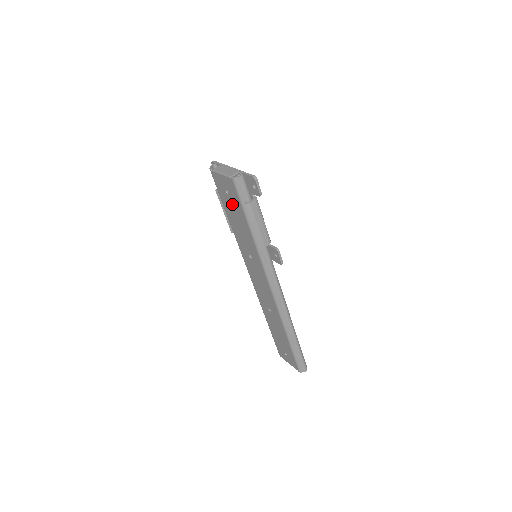
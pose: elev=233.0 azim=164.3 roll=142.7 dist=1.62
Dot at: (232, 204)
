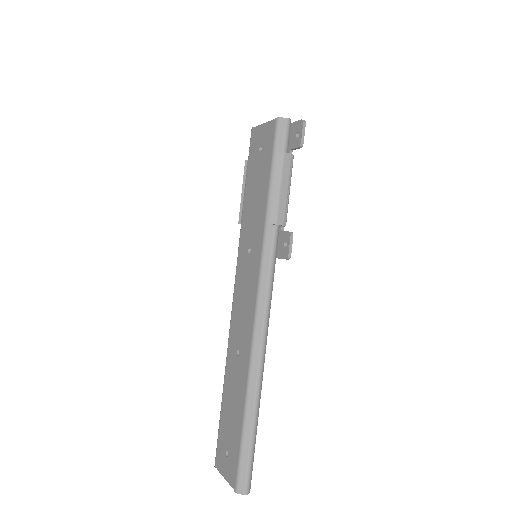
Dot at: (260, 165)
